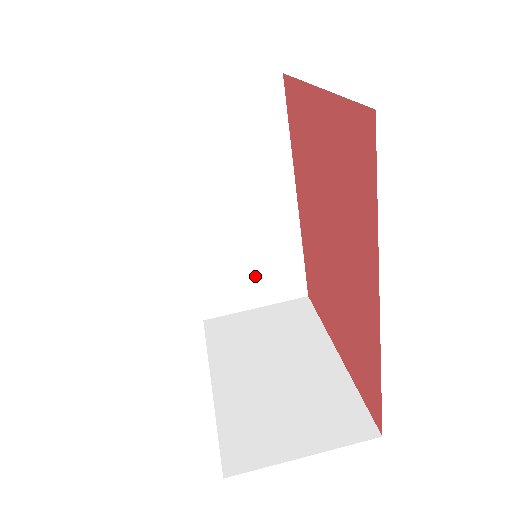
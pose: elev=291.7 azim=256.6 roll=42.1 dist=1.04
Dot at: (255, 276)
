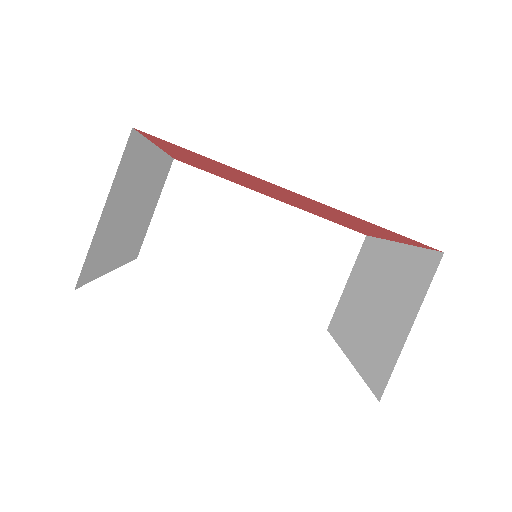
Dot at: (316, 267)
